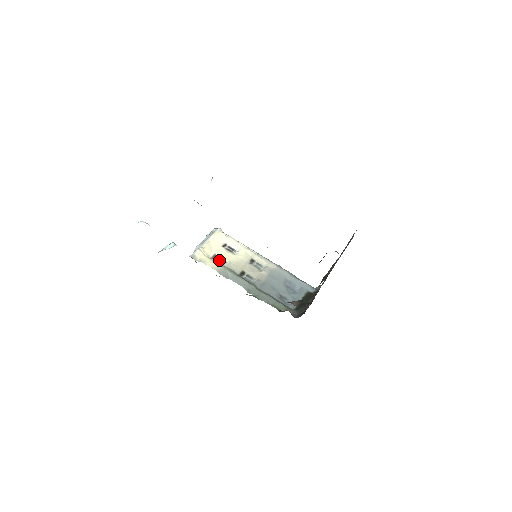
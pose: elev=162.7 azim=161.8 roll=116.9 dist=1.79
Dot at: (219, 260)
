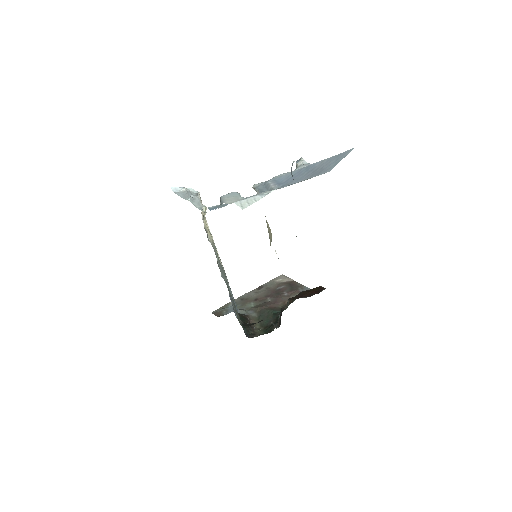
Dot at: (206, 232)
